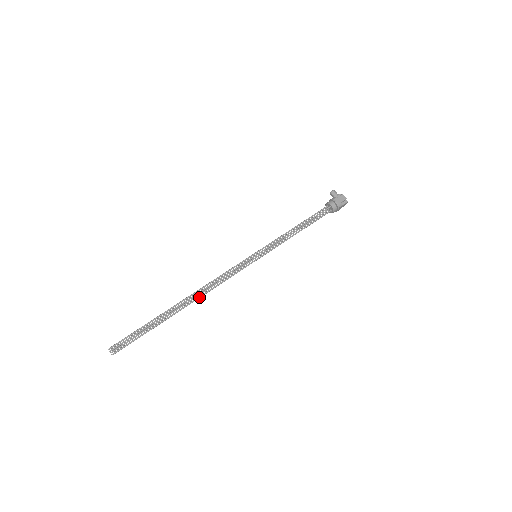
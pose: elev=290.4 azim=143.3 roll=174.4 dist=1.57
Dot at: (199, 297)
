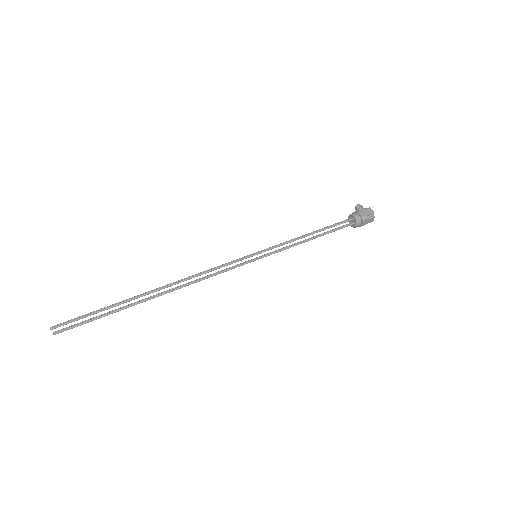
Dot at: (177, 288)
